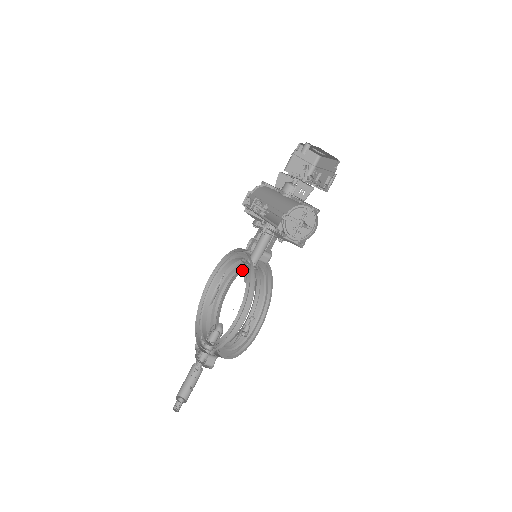
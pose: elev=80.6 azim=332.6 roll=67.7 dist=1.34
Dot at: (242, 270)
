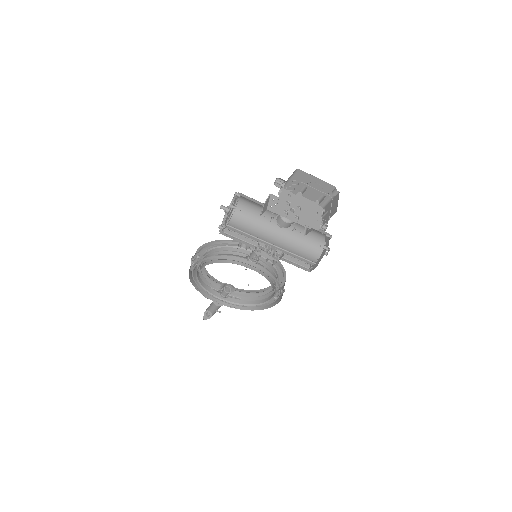
Dot at: (219, 246)
